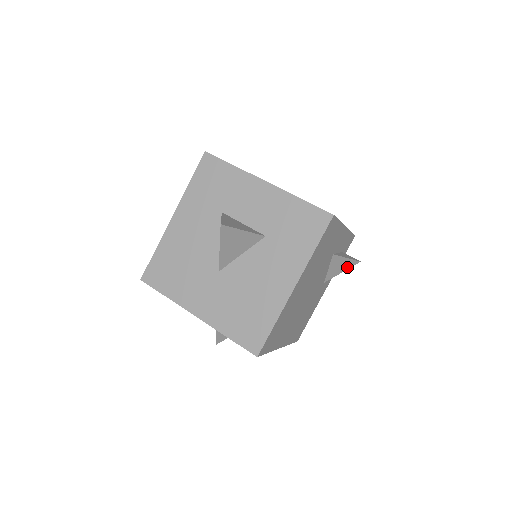
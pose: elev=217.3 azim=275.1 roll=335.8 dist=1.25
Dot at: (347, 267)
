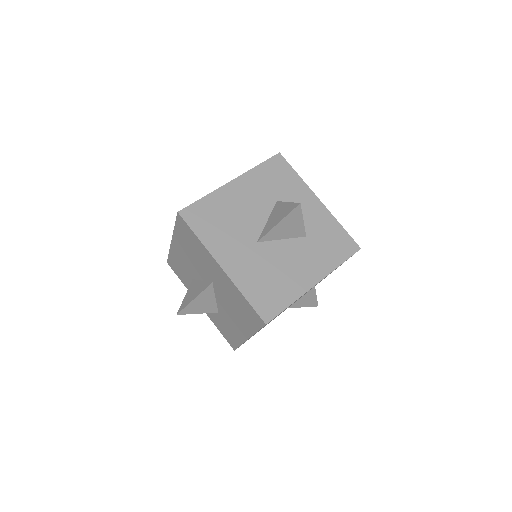
Dot at: (309, 305)
